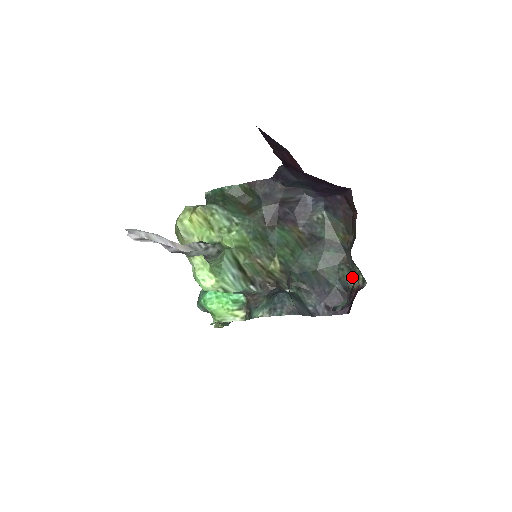
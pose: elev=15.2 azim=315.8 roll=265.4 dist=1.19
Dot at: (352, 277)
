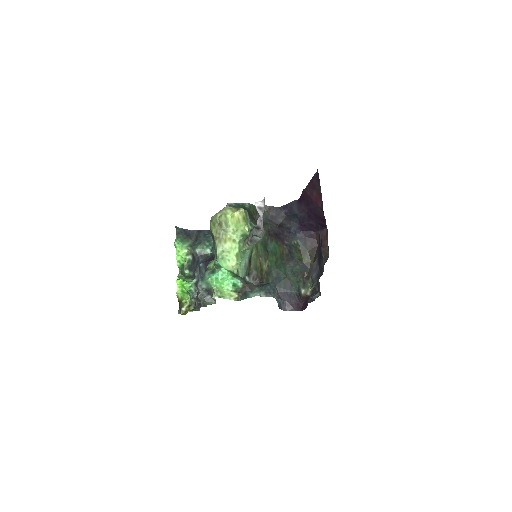
Dot at: (303, 289)
